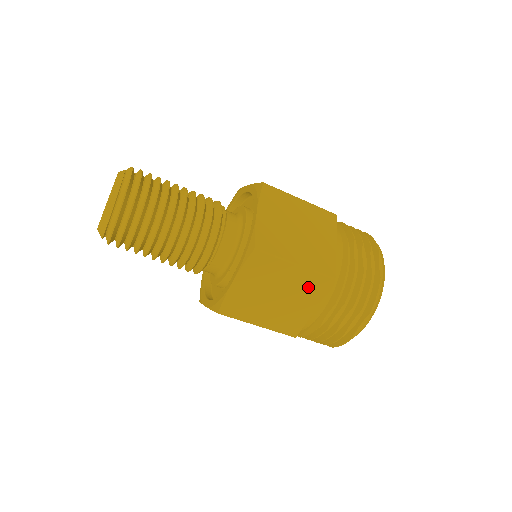
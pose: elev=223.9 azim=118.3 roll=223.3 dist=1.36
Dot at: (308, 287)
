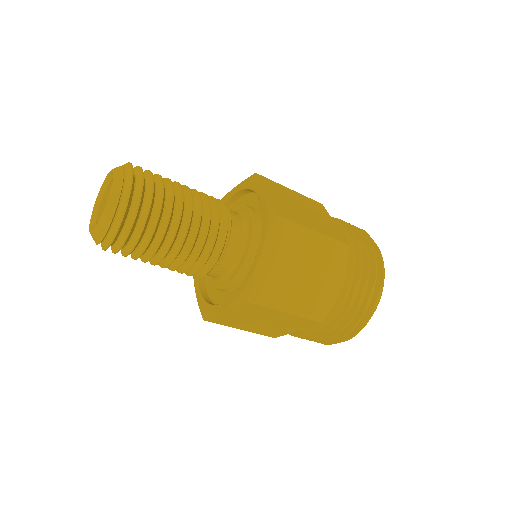
Dot at: (328, 258)
